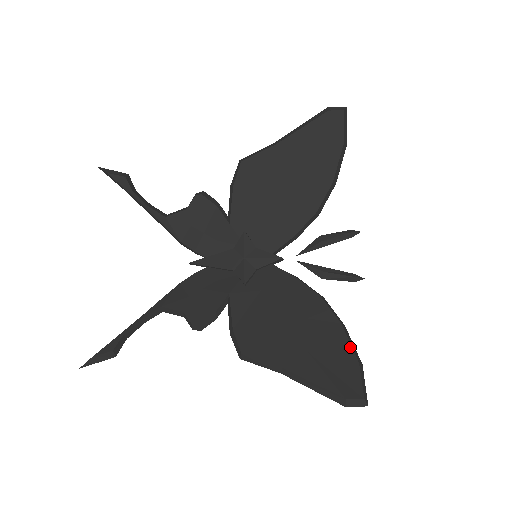
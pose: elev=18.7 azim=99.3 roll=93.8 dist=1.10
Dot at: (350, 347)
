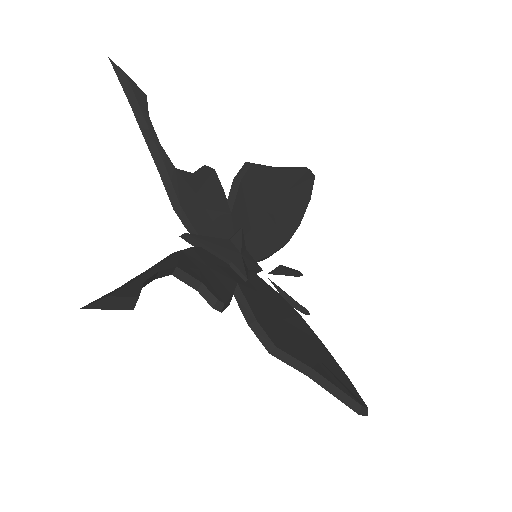
Dot at: (338, 364)
